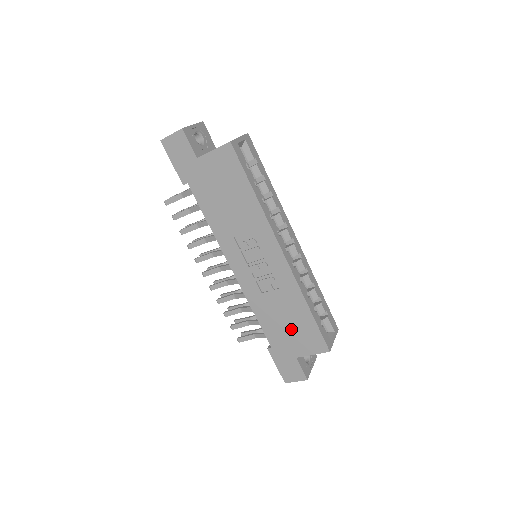
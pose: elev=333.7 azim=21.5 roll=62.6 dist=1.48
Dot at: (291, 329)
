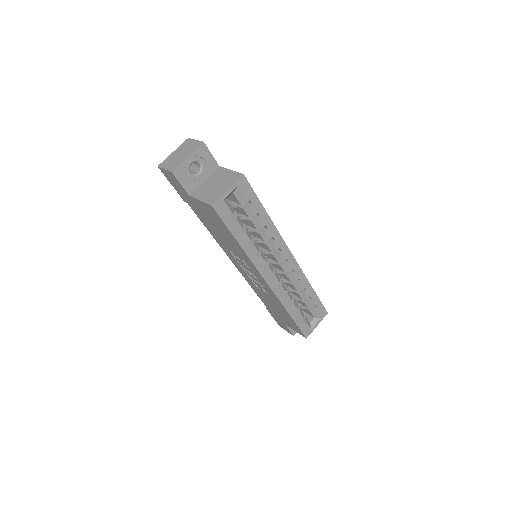
Dot at: (279, 313)
